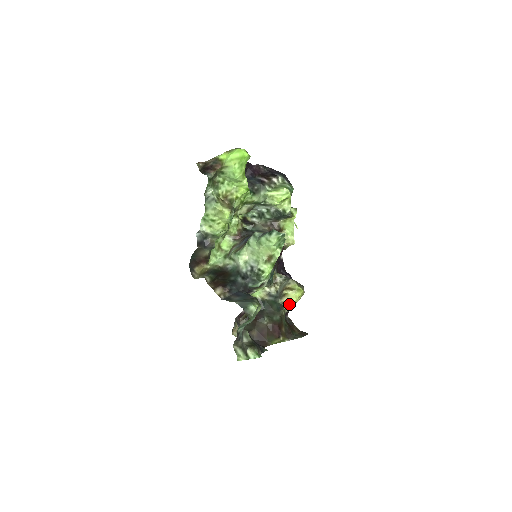
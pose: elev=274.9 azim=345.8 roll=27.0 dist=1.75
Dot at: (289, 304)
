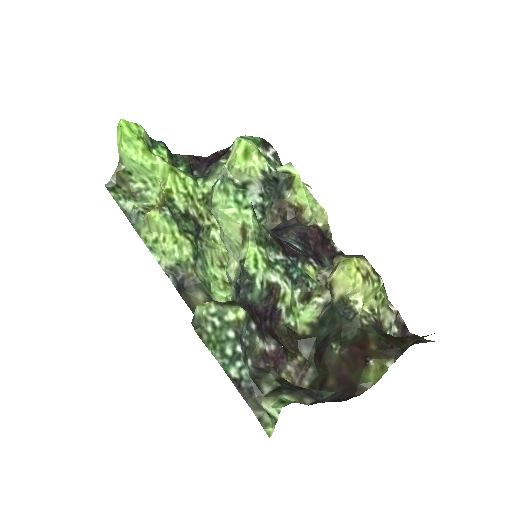
Dot at: (361, 300)
